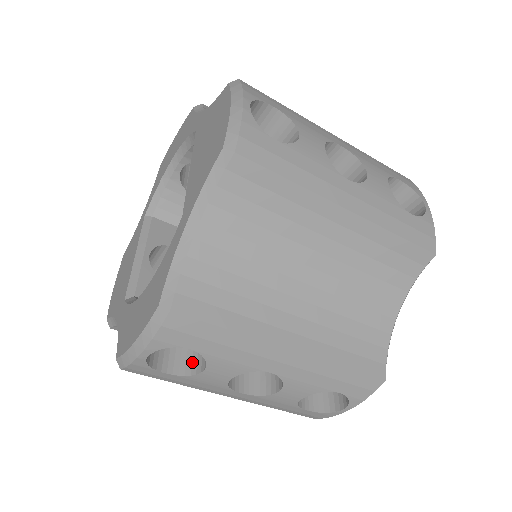
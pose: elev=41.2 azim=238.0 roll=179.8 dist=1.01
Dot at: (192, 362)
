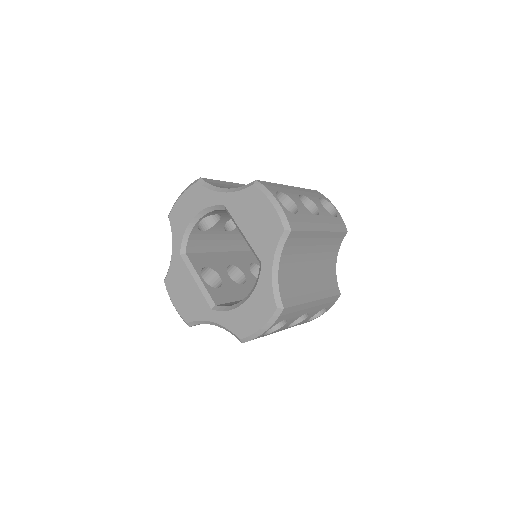
Dot at: occluded
